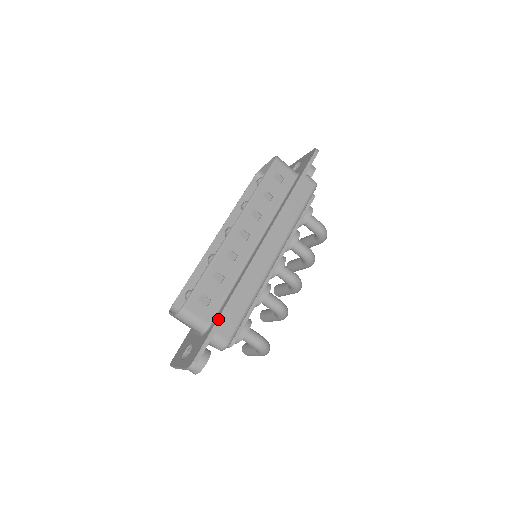
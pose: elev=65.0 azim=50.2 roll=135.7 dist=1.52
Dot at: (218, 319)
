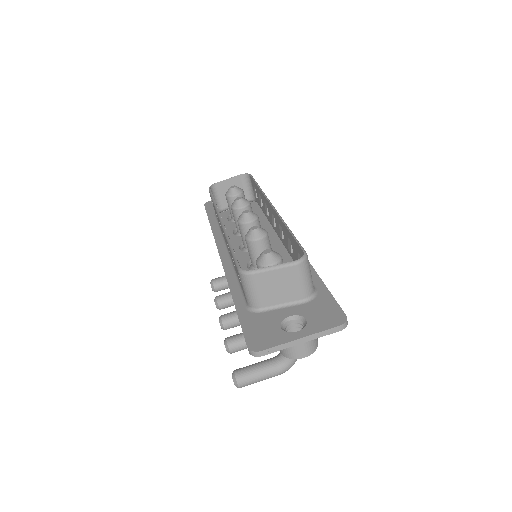
Dot at: (323, 282)
